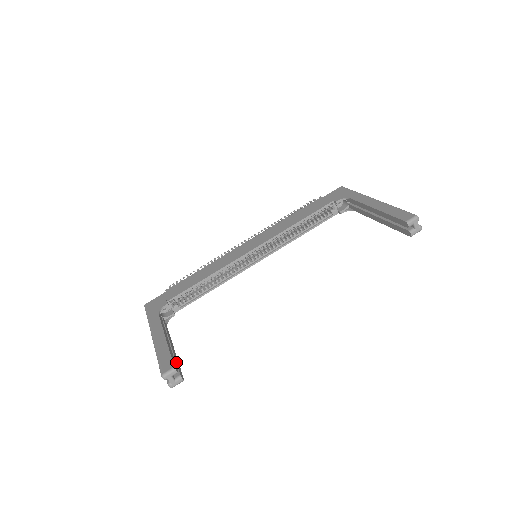
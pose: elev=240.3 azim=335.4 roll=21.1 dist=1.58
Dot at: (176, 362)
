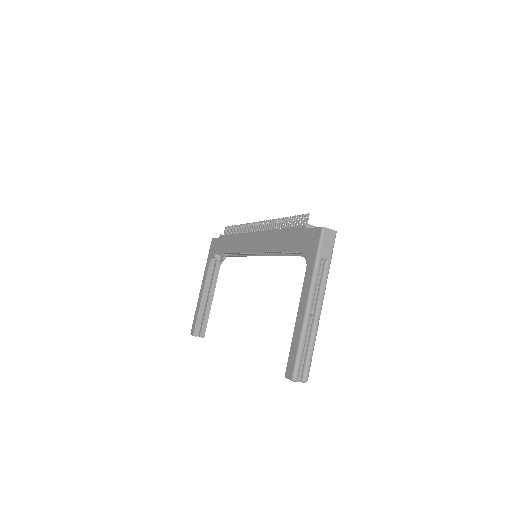
Dot at: (203, 322)
